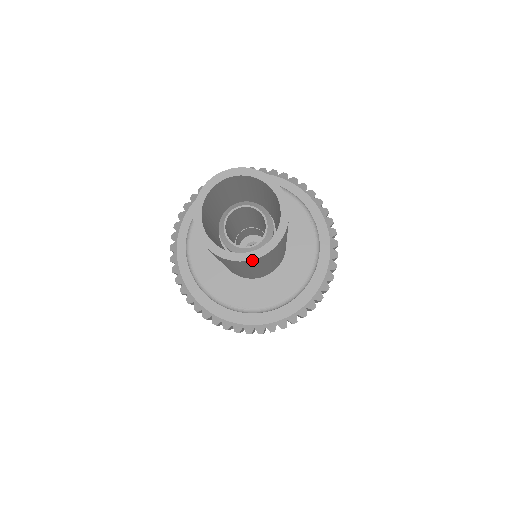
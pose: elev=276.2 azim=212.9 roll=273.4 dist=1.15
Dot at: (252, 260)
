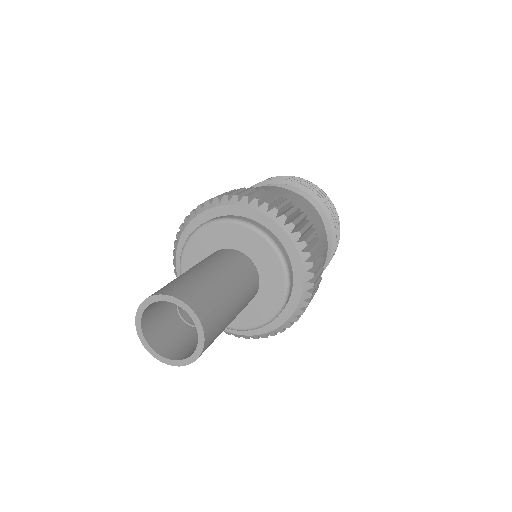
Dot at: (167, 362)
